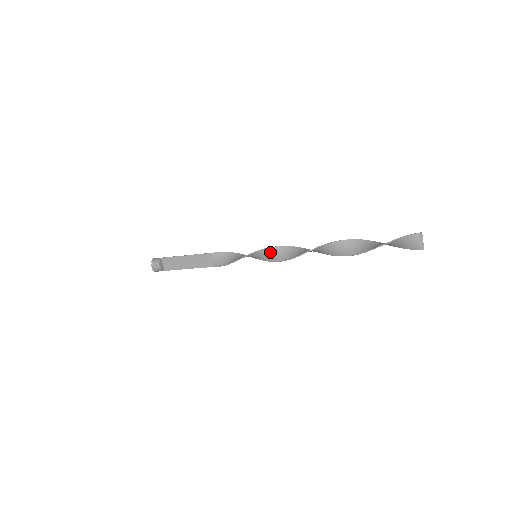
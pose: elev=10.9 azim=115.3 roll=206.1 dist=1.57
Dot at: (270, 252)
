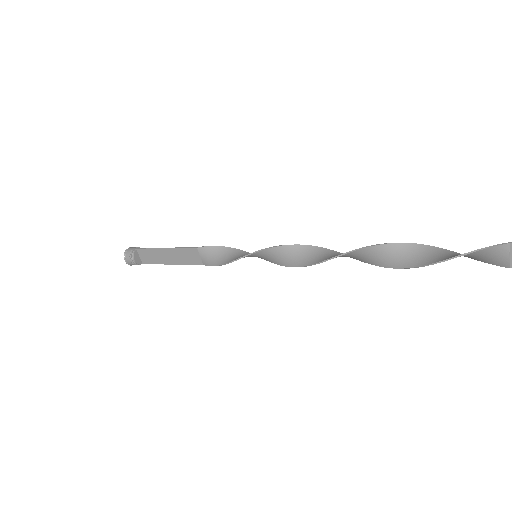
Dot at: (275, 253)
